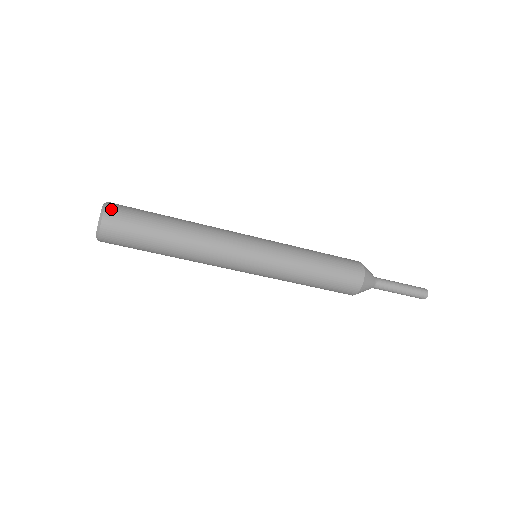
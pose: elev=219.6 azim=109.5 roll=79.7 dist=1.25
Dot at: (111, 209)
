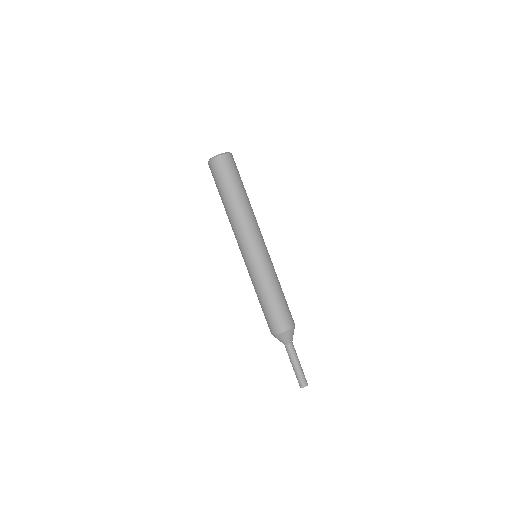
Dot at: (233, 158)
